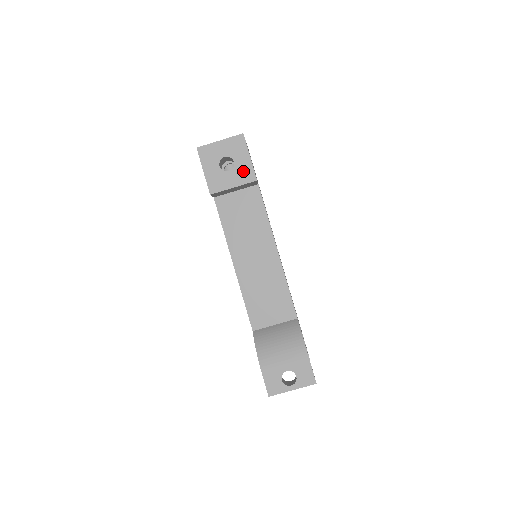
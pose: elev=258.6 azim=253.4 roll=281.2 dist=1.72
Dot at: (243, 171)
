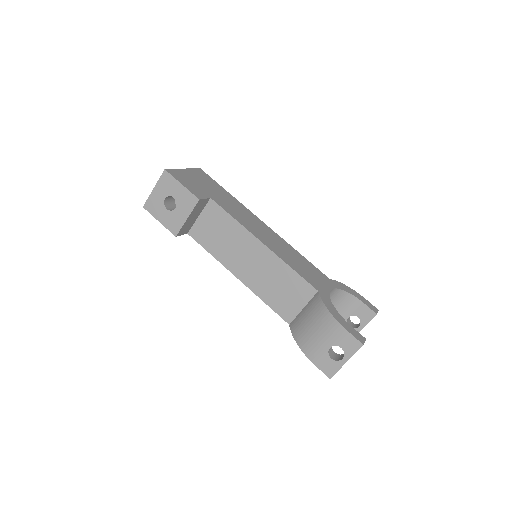
Dot at: (185, 200)
